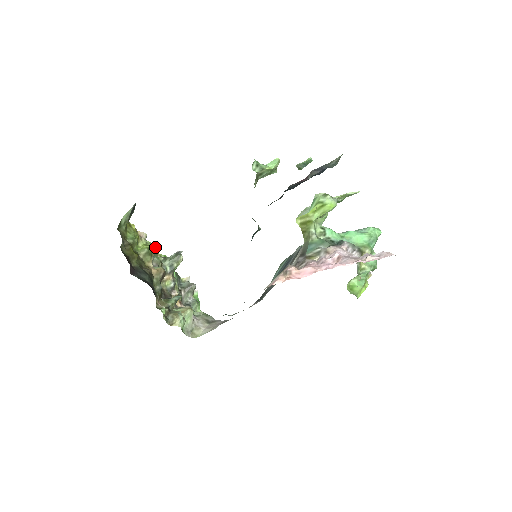
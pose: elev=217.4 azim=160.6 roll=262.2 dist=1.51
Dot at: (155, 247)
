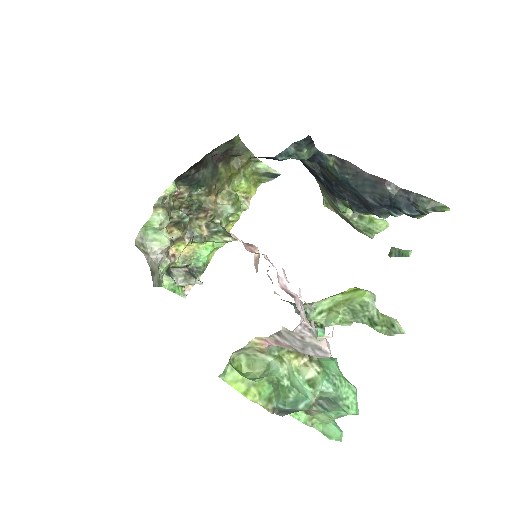
Dot at: (237, 209)
